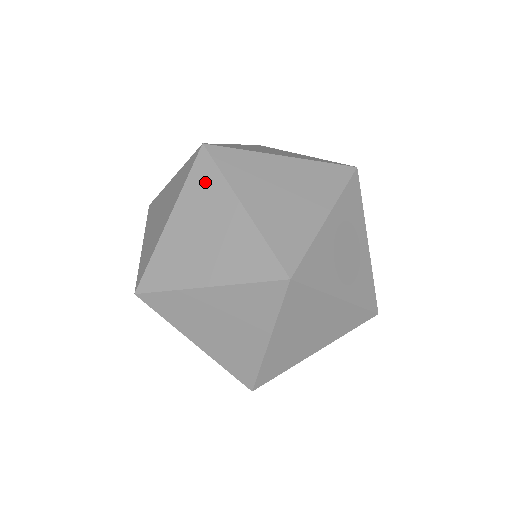
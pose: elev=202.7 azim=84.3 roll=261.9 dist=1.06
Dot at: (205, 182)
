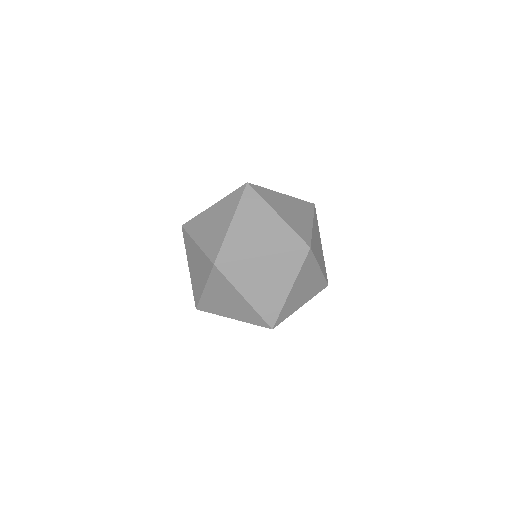
Dot at: (220, 282)
